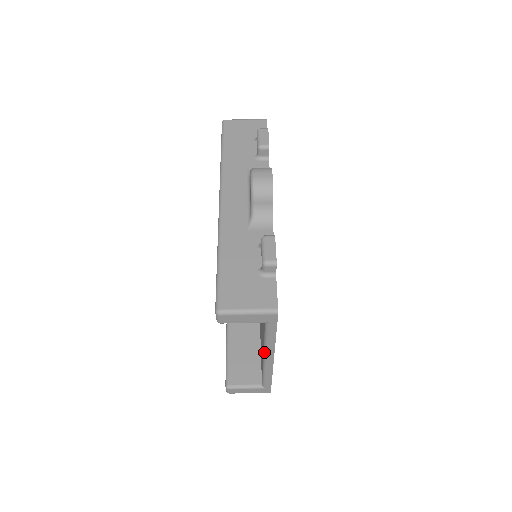
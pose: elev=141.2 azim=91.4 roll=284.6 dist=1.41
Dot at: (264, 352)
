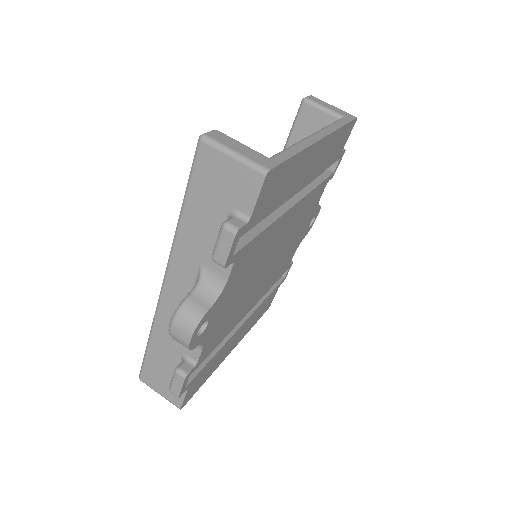
Dot at: occluded
